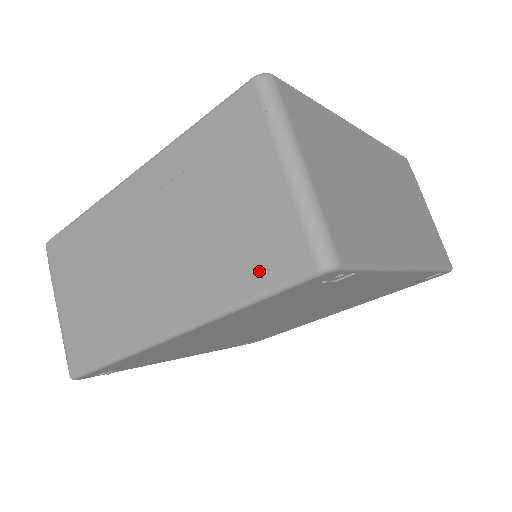
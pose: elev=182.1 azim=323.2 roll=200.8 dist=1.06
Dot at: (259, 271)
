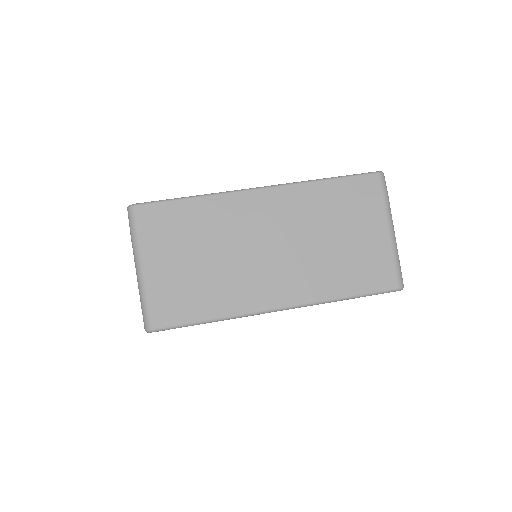
Dot at: (363, 281)
